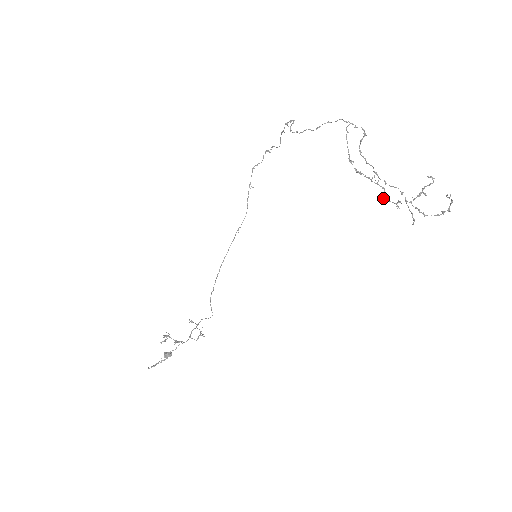
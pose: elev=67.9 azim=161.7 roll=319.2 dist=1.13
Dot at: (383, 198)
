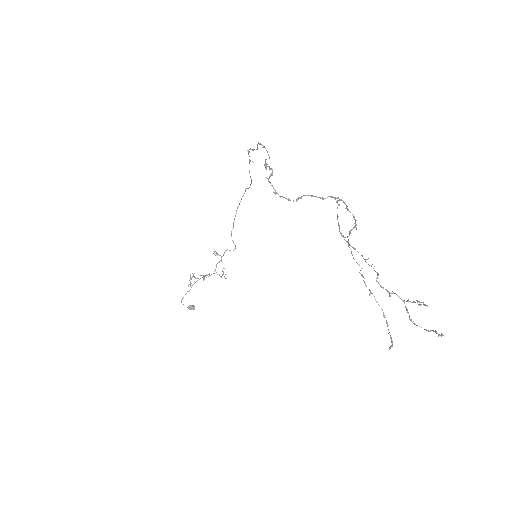
Dot at: (376, 280)
